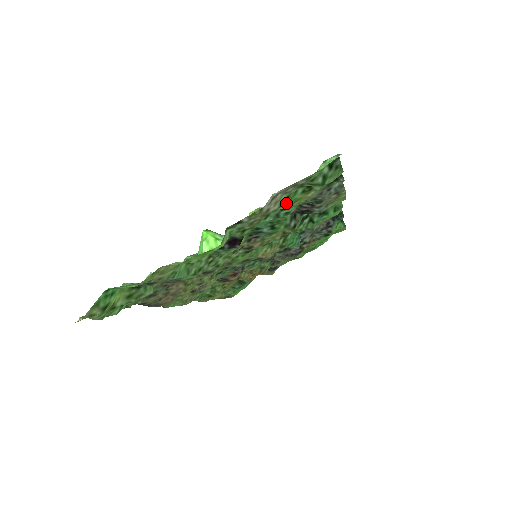
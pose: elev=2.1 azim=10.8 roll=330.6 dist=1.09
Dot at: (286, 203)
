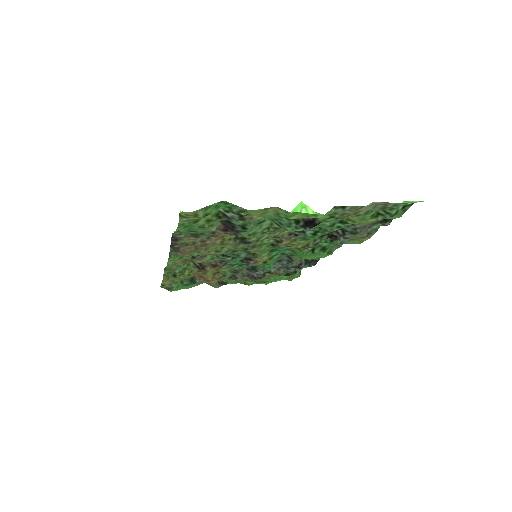
Dot at: (360, 216)
